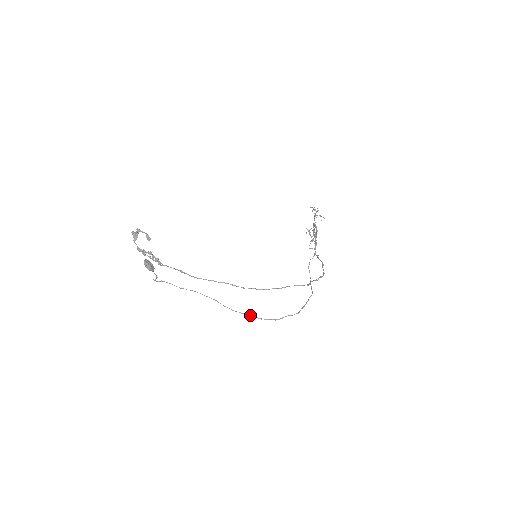
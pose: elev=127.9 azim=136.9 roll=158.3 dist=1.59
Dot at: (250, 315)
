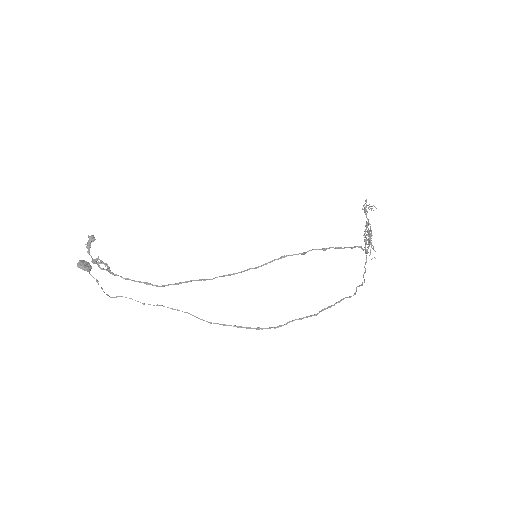
Dot at: (234, 325)
